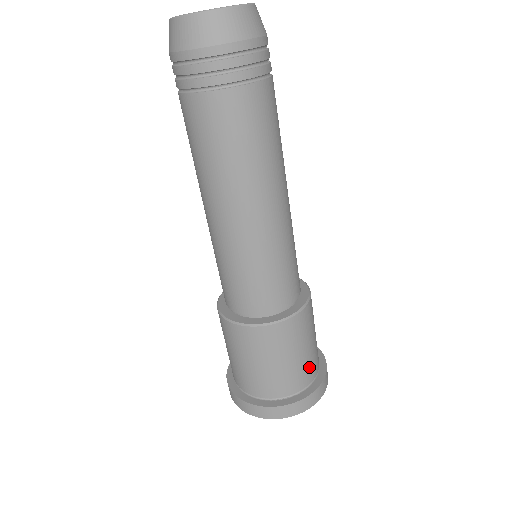
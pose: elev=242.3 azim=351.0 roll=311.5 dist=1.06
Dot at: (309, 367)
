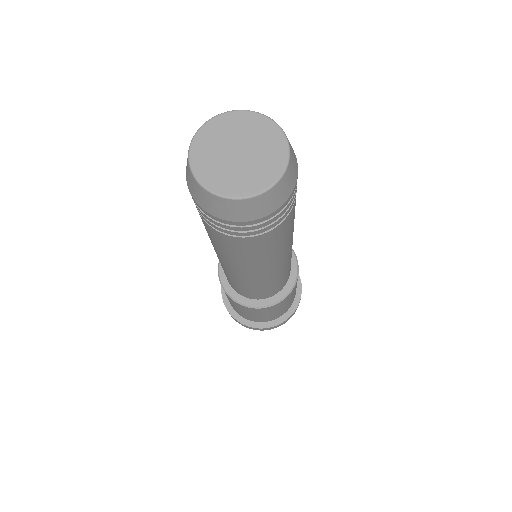
Dot at: occluded
